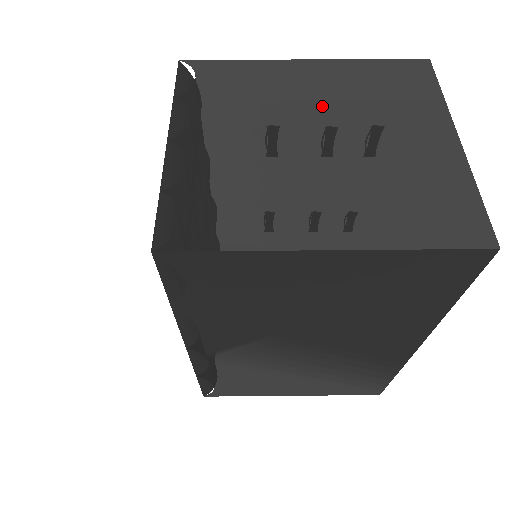
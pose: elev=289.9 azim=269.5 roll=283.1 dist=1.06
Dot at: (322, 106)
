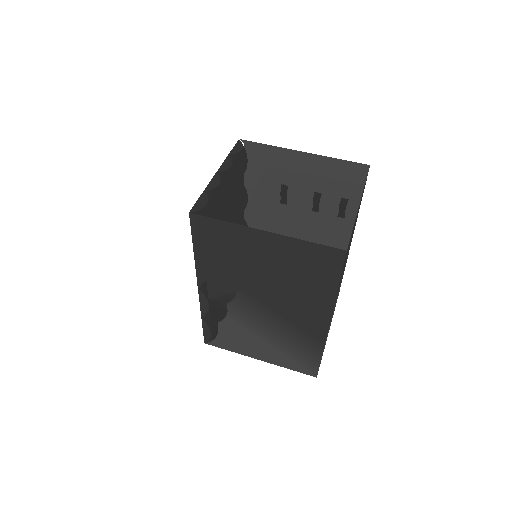
Dot at: (299, 174)
